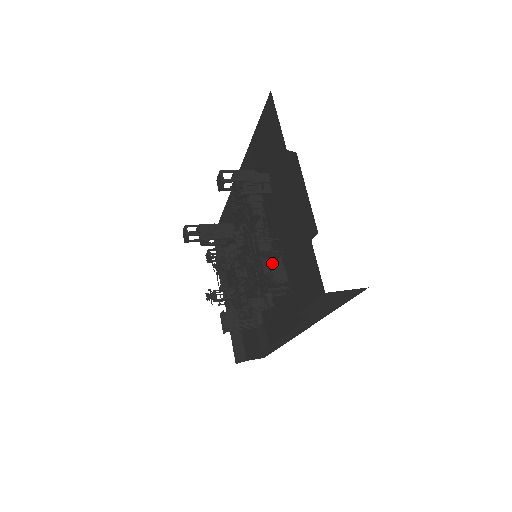
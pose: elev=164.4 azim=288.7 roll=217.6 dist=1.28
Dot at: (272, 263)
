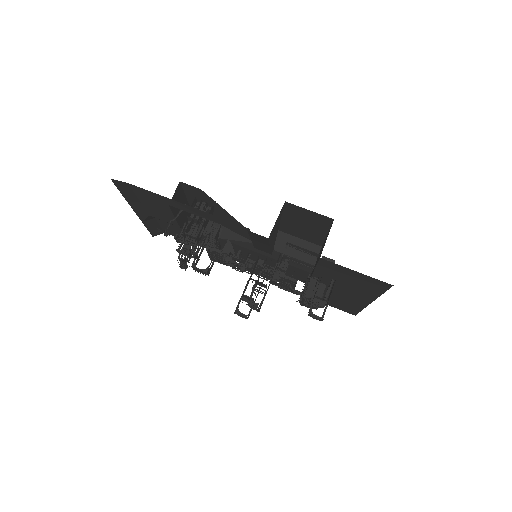
Dot at: (285, 270)
